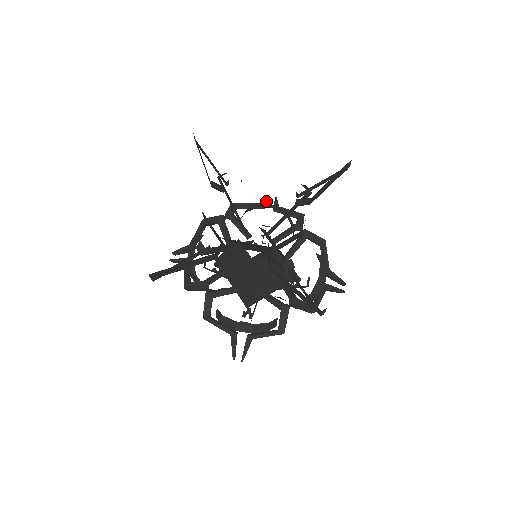
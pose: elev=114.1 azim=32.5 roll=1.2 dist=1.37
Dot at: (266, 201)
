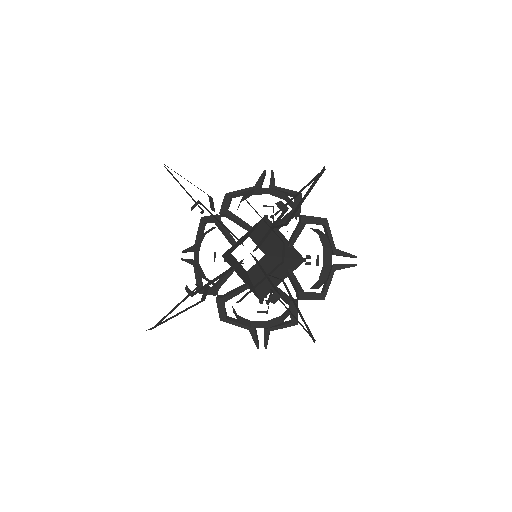
Dot at: (261, 180)
